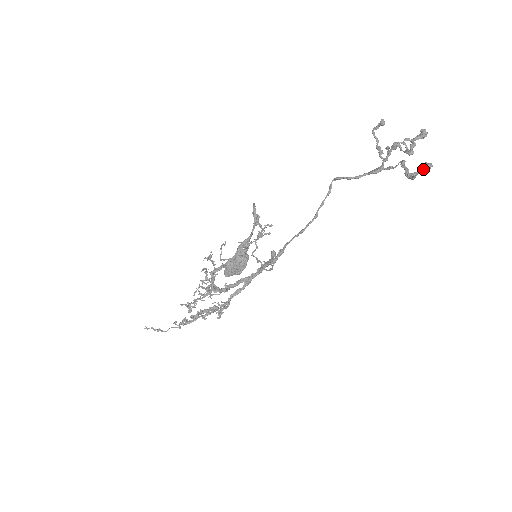
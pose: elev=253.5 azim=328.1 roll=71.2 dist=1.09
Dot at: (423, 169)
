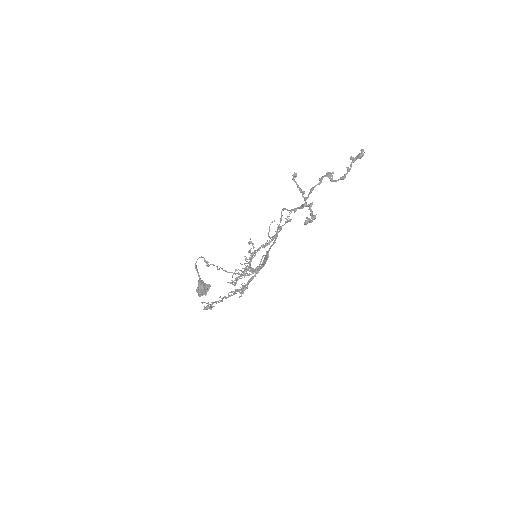
Dot at: occluded
